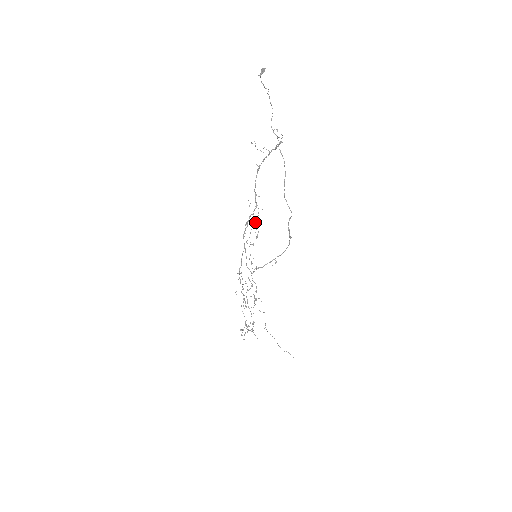
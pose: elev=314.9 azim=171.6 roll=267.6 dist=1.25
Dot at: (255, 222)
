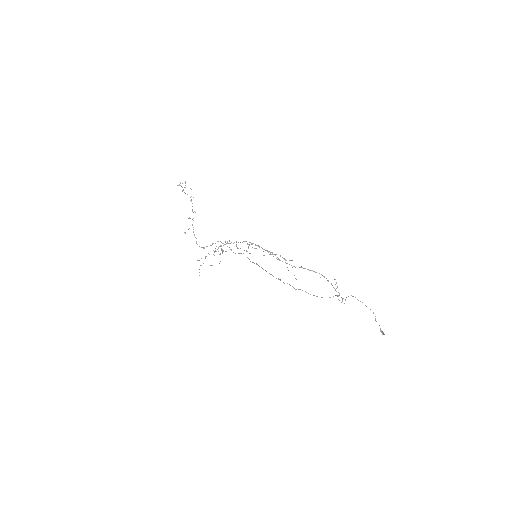
Dot at: (282, 257)
